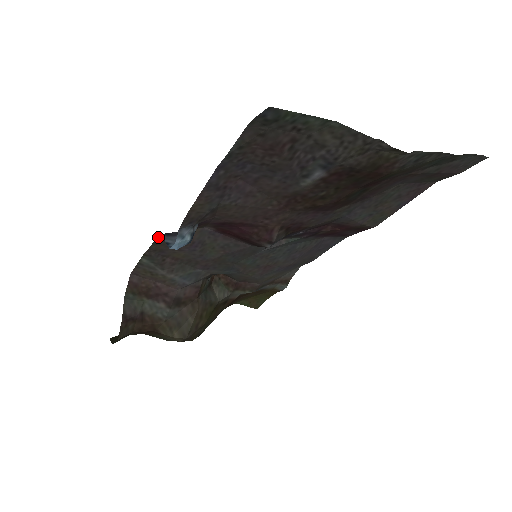
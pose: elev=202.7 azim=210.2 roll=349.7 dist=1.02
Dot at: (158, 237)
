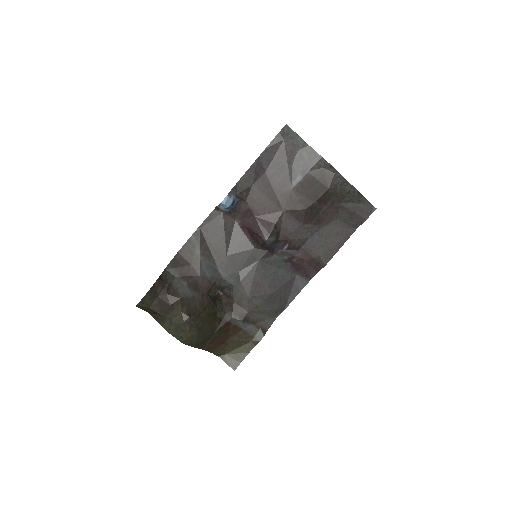
Dot at: (211, 213)
